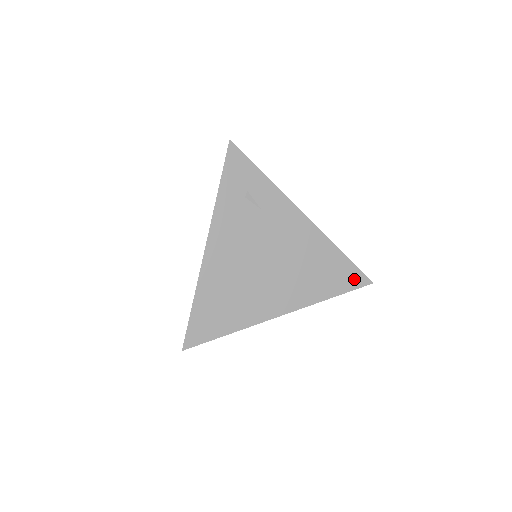
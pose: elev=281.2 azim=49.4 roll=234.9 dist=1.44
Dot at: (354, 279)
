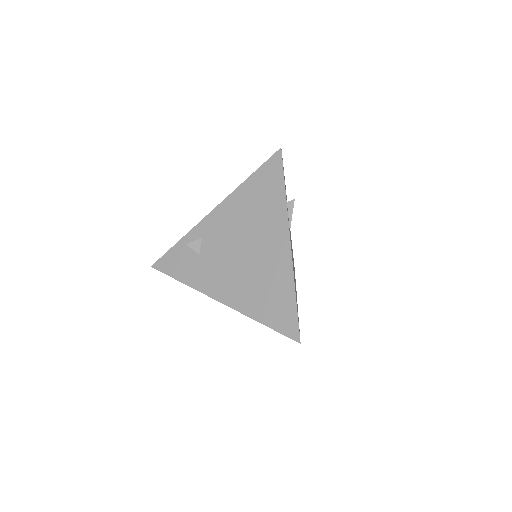
Dot at: occluded
